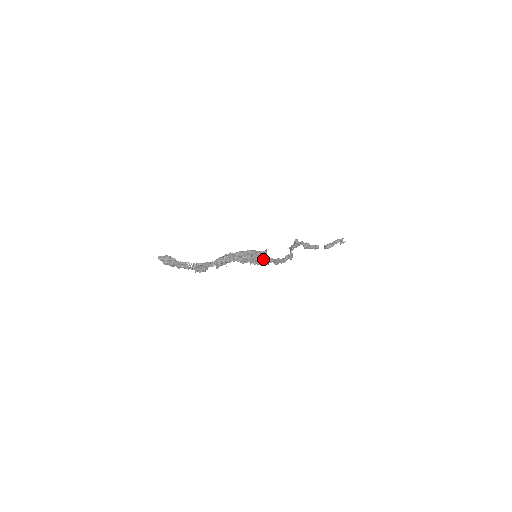
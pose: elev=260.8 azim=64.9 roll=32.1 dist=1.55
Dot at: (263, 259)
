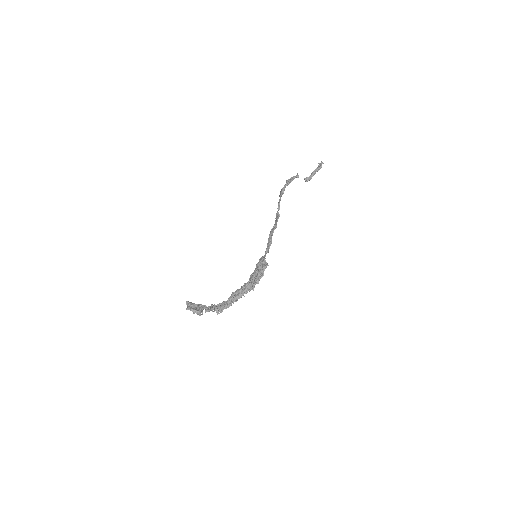
Dot at: occluded
